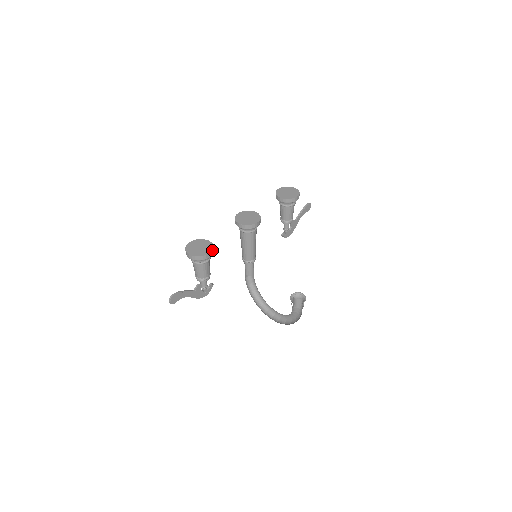
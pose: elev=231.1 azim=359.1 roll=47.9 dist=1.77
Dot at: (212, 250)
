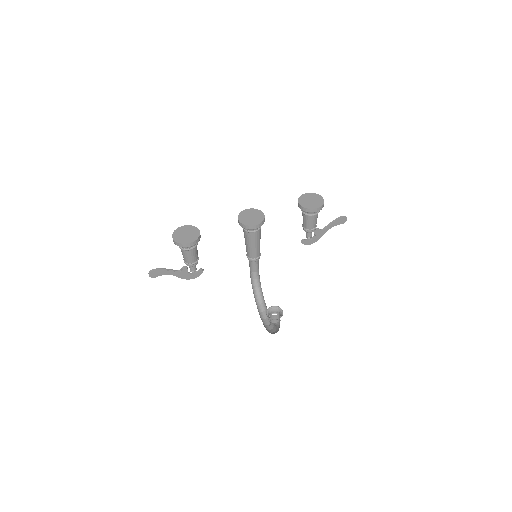
Dot at: (194, 240)
